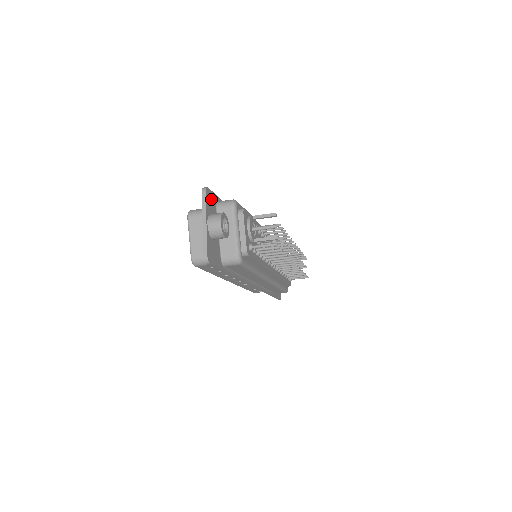
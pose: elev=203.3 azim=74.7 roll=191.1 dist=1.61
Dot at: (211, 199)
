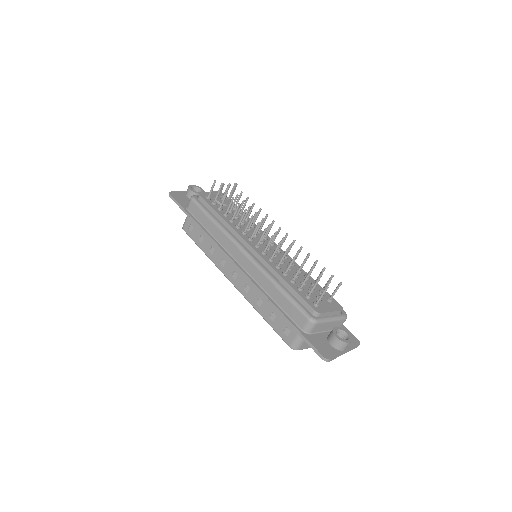
Dot at: occluded
